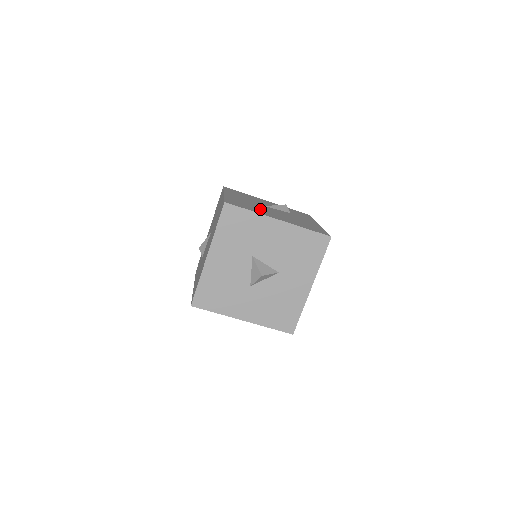
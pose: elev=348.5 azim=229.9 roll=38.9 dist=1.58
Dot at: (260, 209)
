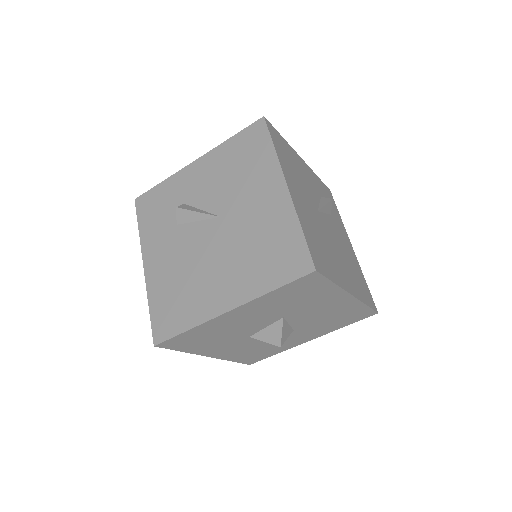
Dot at: (329, 250)
